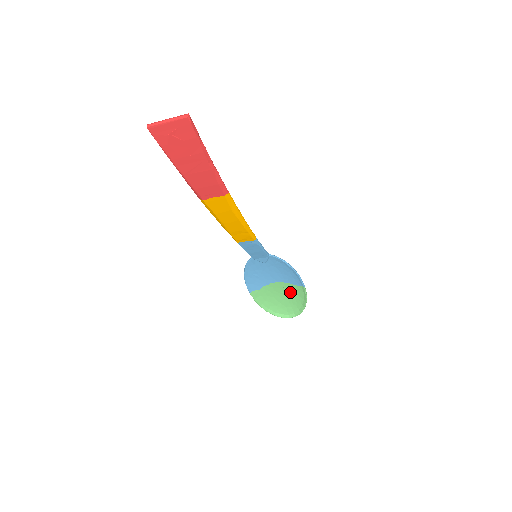
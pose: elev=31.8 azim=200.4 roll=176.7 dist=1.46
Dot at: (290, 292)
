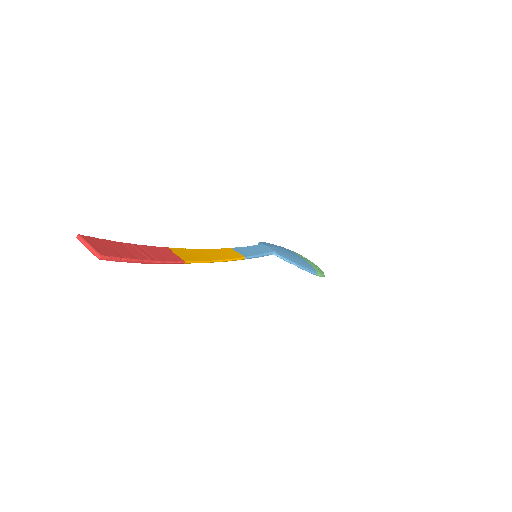
Dot at: occluded
